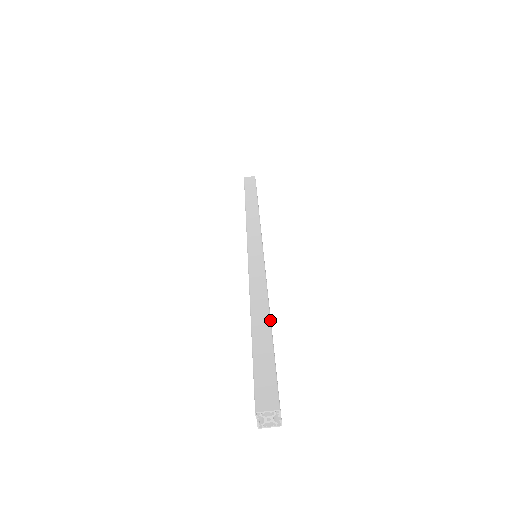
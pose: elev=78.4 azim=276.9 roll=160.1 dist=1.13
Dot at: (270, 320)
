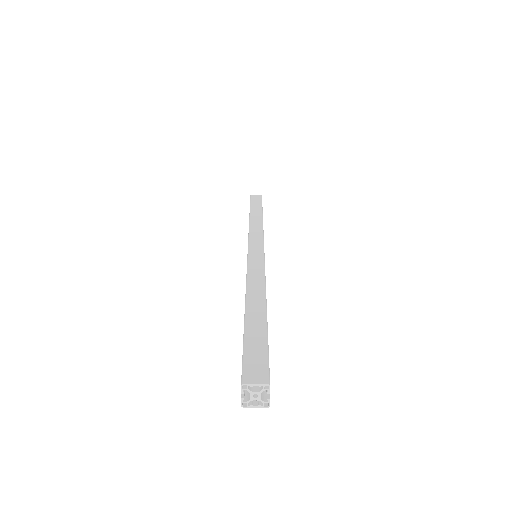
Dot at: (266, 306)
